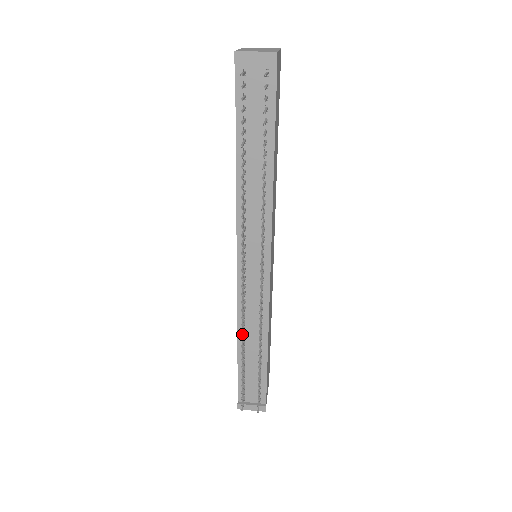
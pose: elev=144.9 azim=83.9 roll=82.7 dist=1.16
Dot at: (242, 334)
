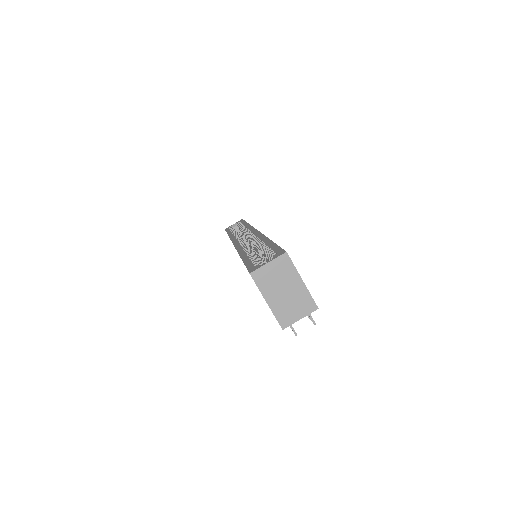
Dot at: occluded
